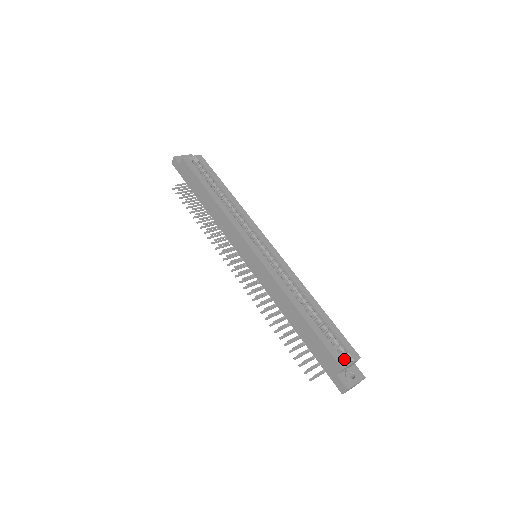
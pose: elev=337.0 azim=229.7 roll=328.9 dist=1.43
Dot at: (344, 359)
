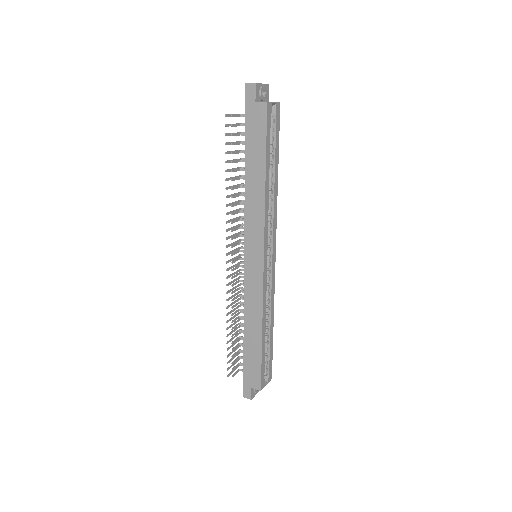
Dot at: (265, 382)
